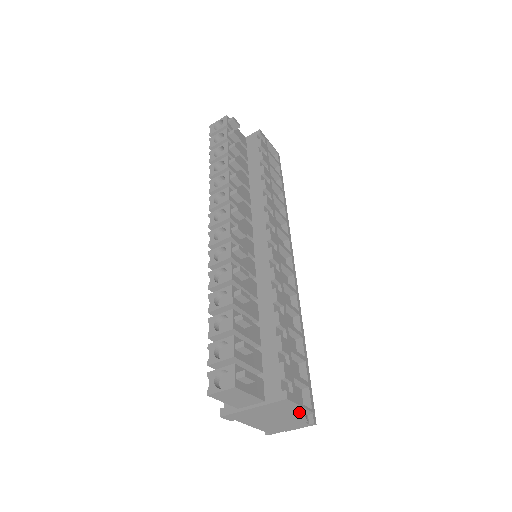
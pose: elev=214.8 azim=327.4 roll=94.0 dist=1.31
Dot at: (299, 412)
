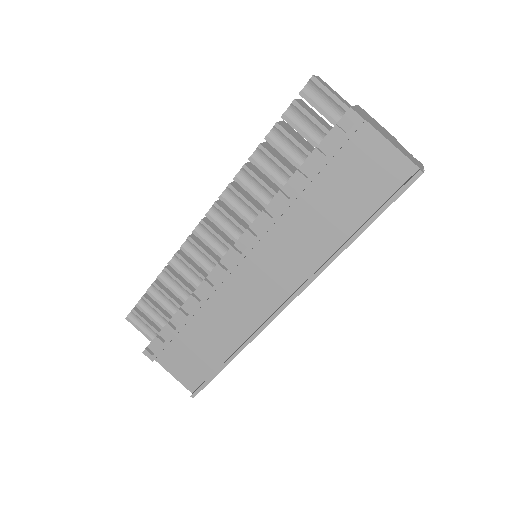
Dot at: (387, 132)
